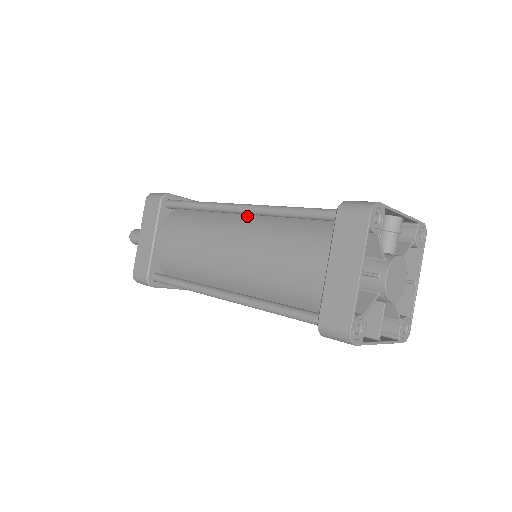
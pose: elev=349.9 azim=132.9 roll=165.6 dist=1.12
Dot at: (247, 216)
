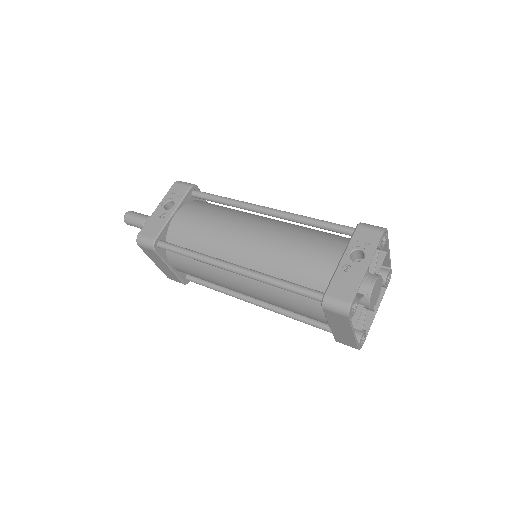
Dot at: occluded
